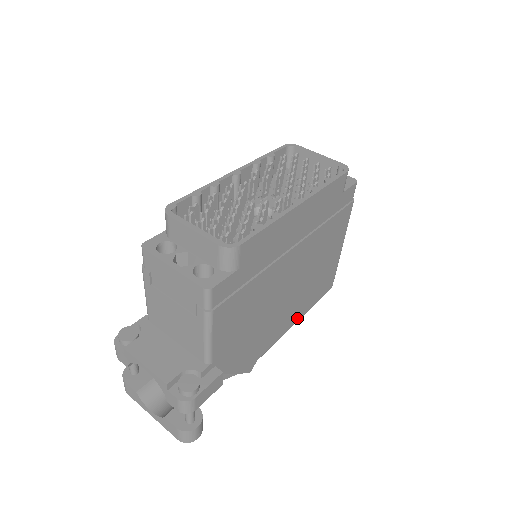
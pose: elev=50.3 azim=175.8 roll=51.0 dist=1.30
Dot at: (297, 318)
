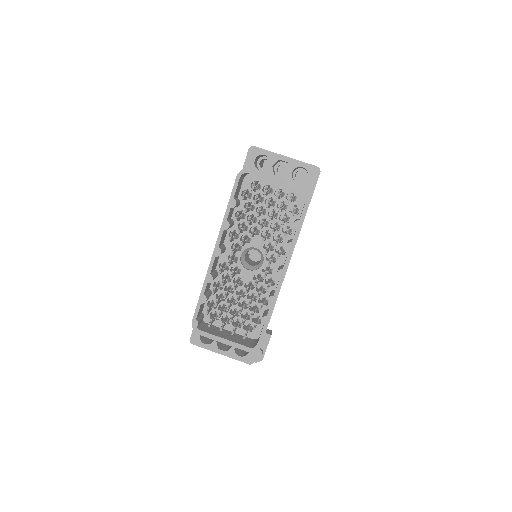
Dot at: occluded
